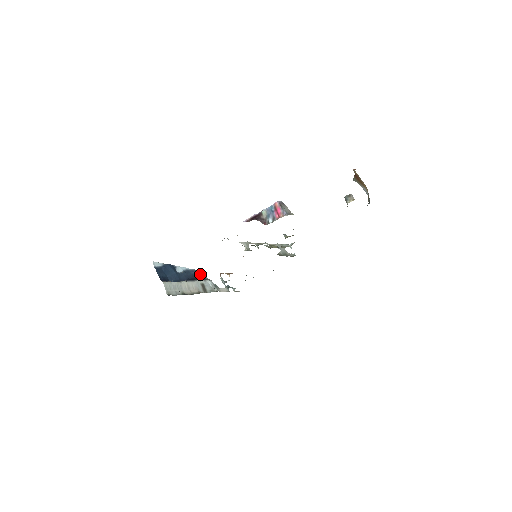
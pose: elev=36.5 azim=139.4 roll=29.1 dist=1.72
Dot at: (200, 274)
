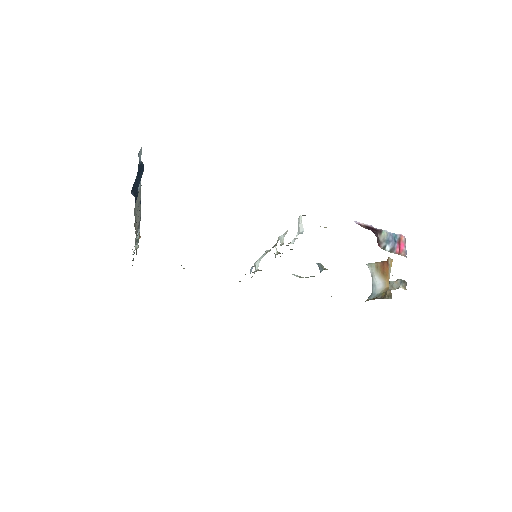
Dot at: occluded
